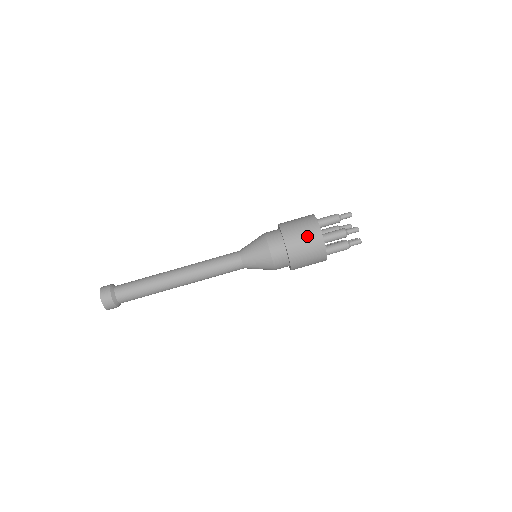
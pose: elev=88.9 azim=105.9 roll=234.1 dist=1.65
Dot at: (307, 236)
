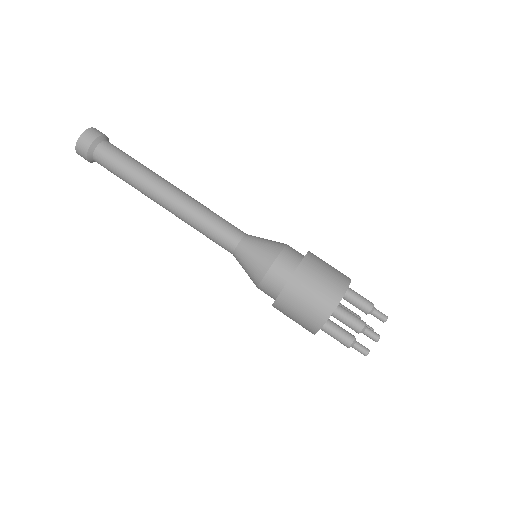
Dot at: (323, 288)
